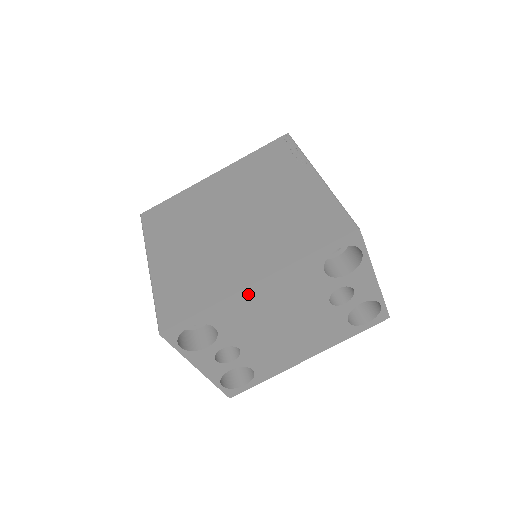
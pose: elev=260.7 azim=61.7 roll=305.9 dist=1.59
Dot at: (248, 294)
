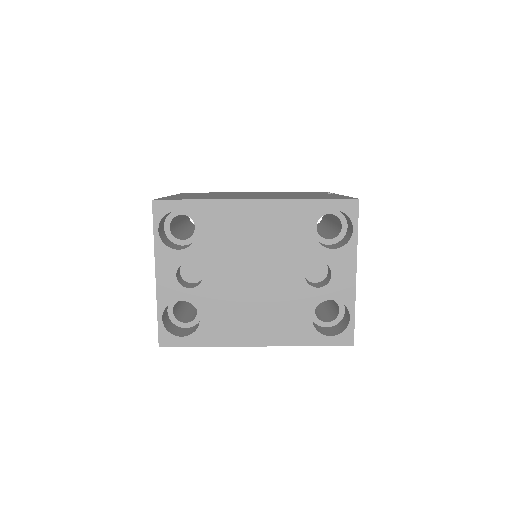
Dot at: (242, 208)
